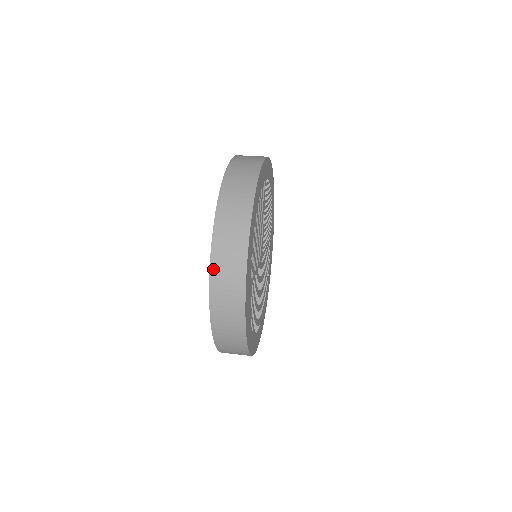
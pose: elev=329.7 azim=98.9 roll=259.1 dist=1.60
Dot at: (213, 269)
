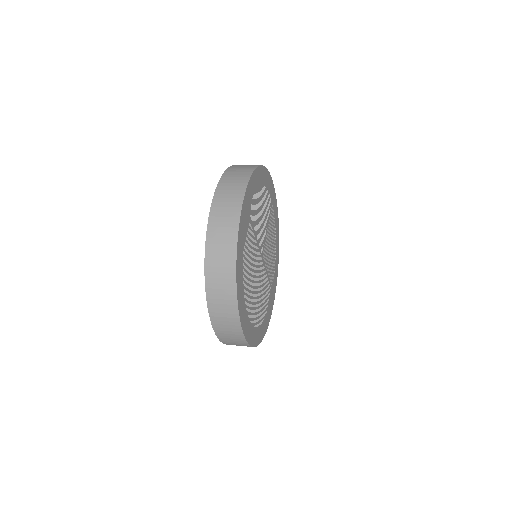
Dot at: (221, 183)
